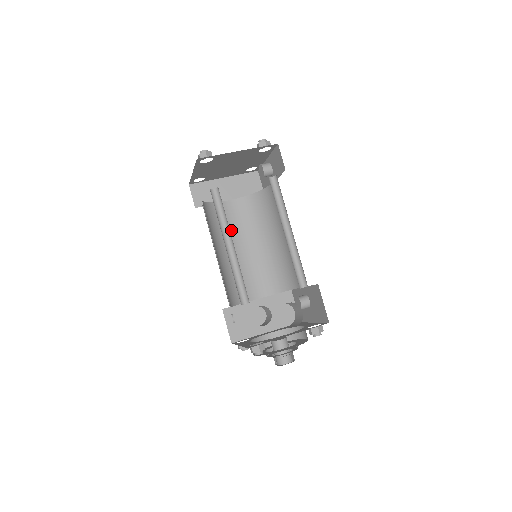
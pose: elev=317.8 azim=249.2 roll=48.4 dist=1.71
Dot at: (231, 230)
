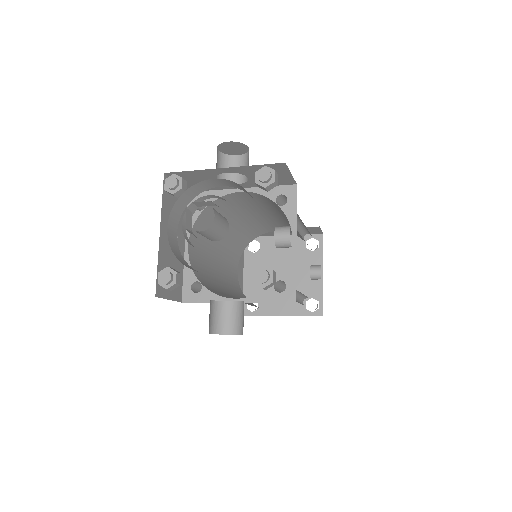
Dot at: occluded
